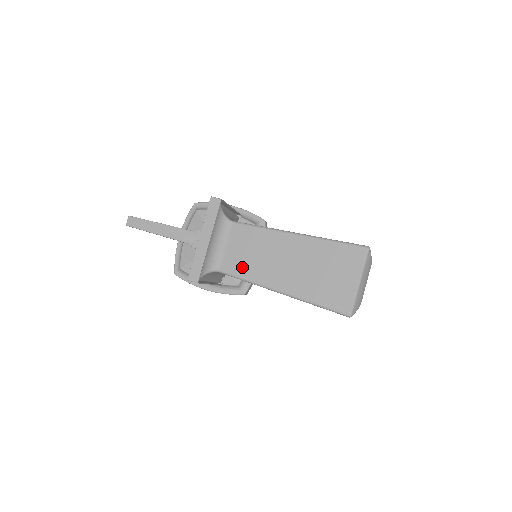
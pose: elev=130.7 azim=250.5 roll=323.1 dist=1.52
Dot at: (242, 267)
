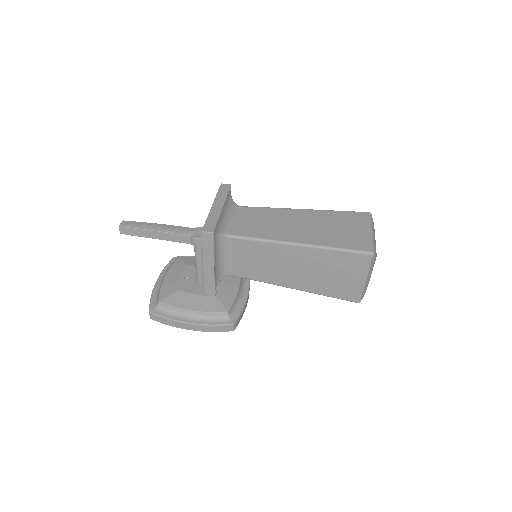
Dot at: (255, 231)
